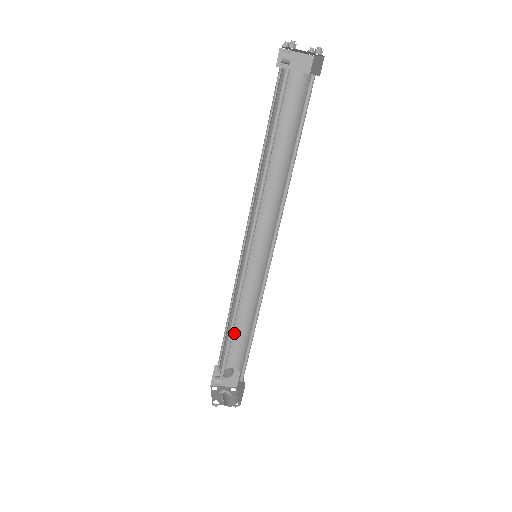
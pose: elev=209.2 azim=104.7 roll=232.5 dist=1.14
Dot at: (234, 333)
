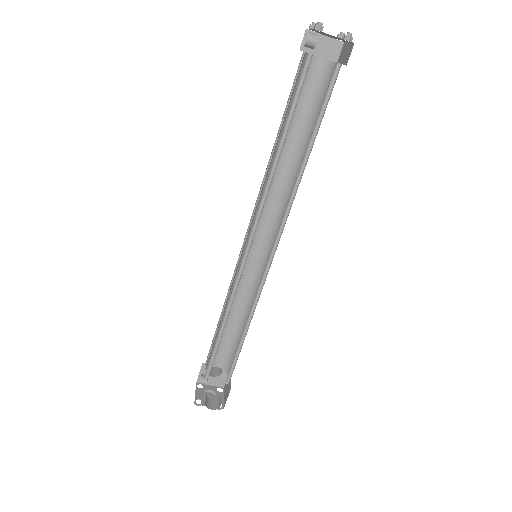
Dot at: (226, 333)
